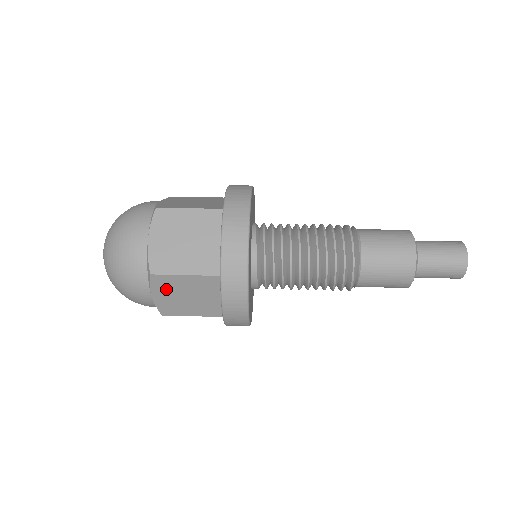
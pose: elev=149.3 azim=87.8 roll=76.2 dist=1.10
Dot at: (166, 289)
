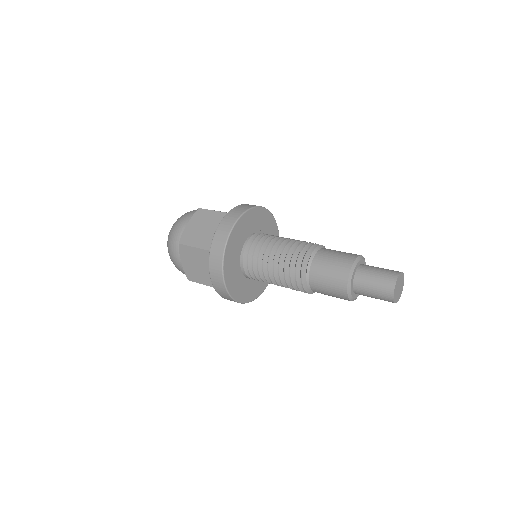
Dot at: occluded
